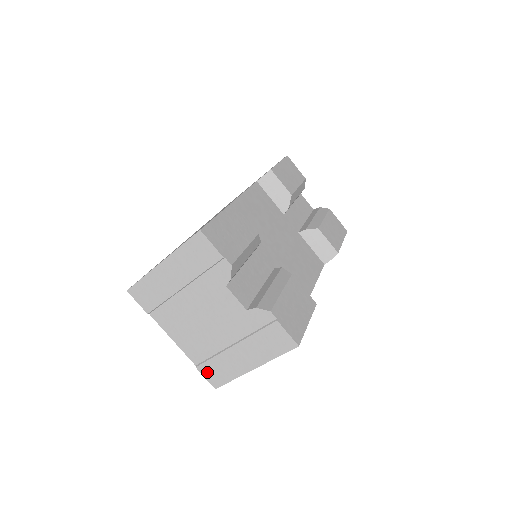
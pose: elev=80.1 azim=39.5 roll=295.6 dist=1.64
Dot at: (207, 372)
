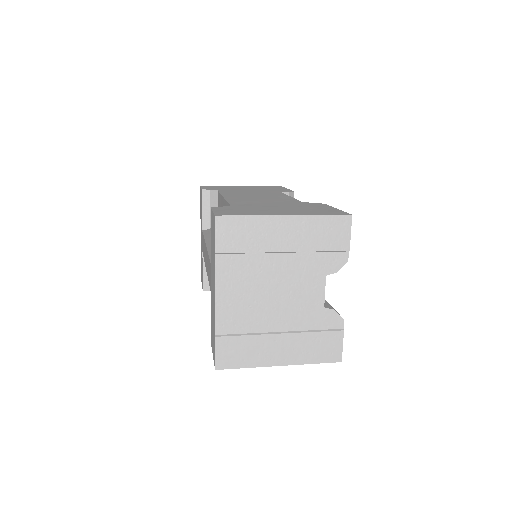
Dot at: (224, 348)
